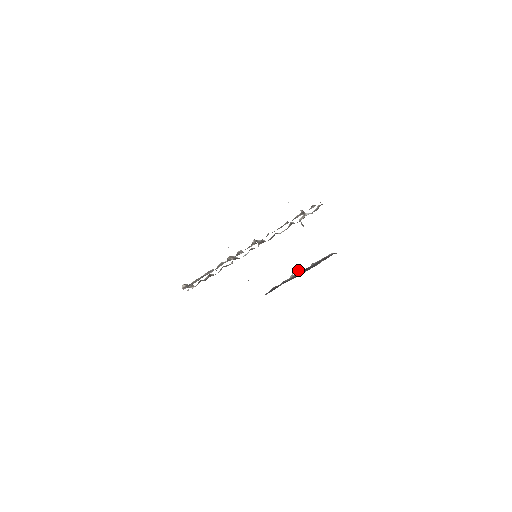
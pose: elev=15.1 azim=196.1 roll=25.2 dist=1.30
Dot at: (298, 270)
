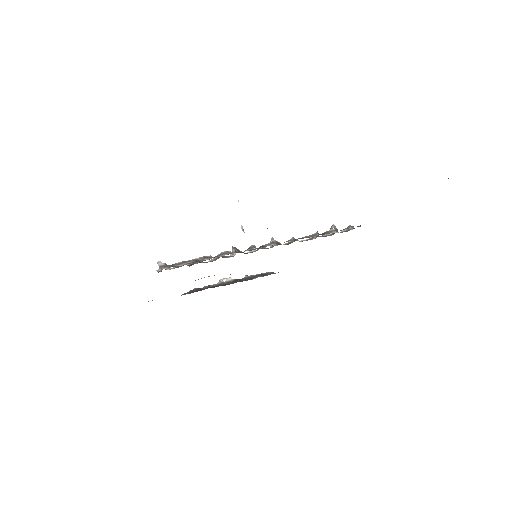
Dot at: (228, 278)
